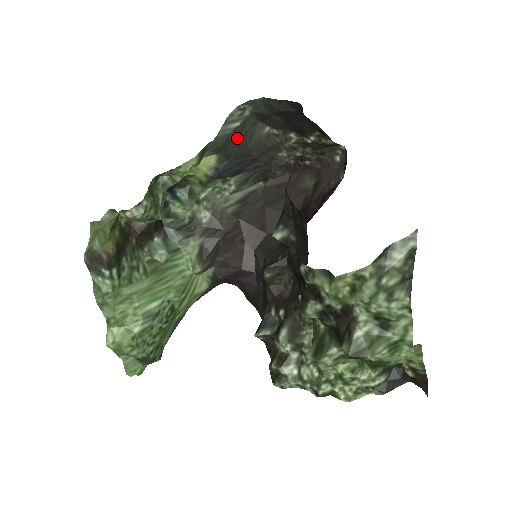
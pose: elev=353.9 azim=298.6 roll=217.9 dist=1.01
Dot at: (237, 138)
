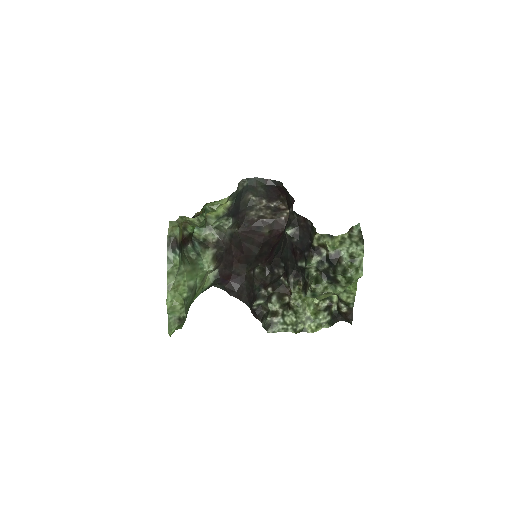
Dot at: (240, 196)
